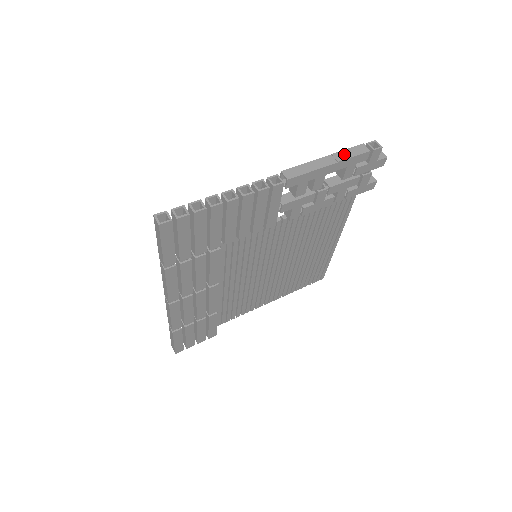
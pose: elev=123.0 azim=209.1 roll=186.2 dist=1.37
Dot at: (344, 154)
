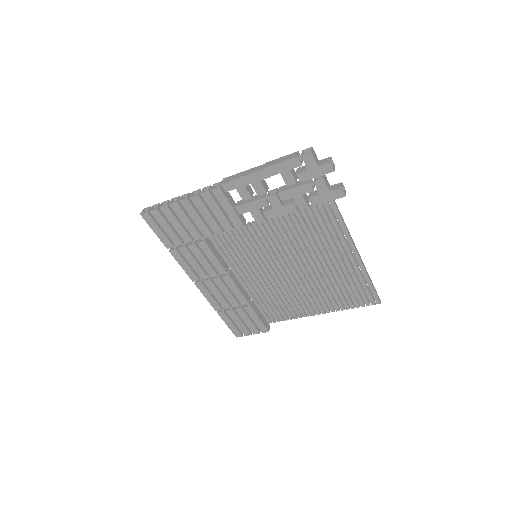
Dot at: (274, 162)
